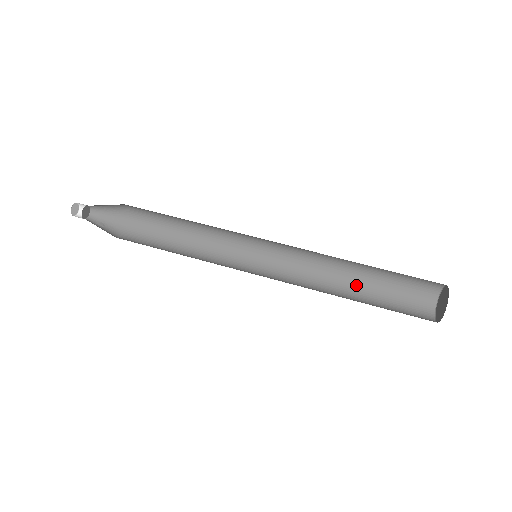
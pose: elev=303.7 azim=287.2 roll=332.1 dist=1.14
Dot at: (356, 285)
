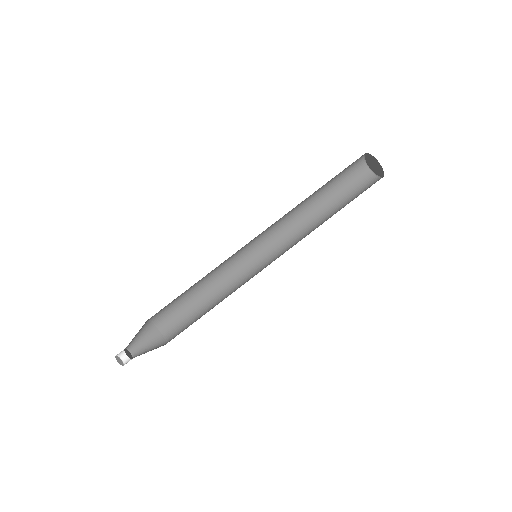
Dot at: (326, 212)
